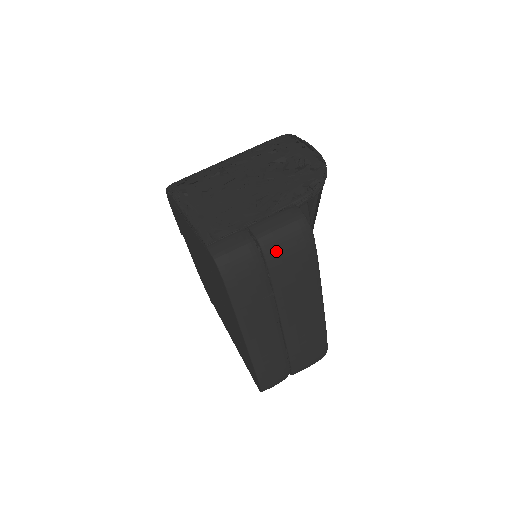
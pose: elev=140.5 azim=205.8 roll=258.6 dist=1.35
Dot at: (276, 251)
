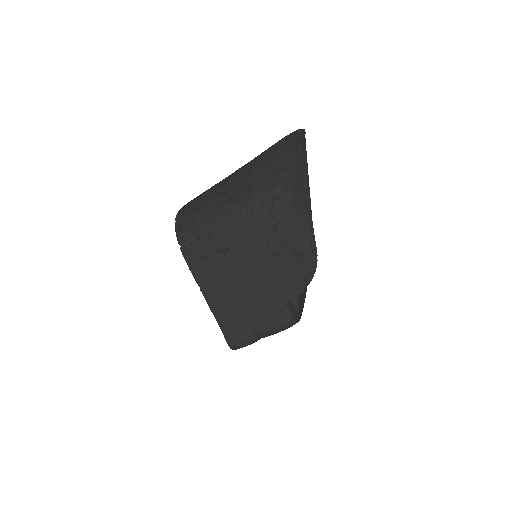
Dot at: occluded
